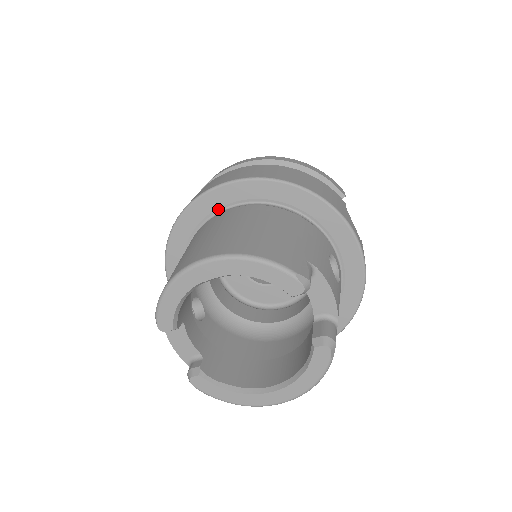
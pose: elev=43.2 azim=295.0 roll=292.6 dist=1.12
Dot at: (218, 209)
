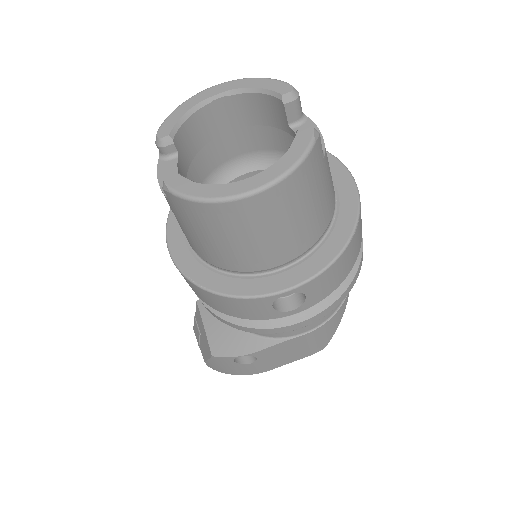
Dot at: occluded
